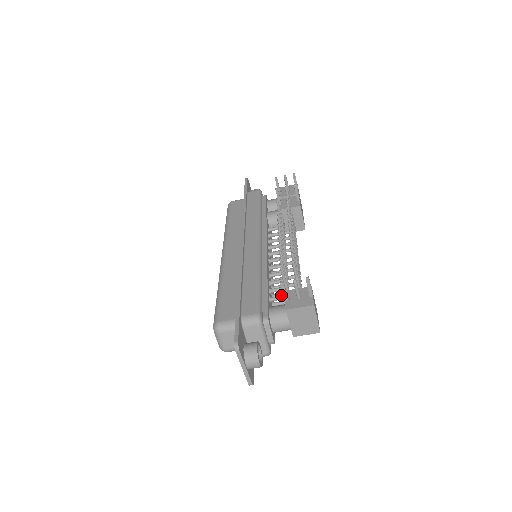
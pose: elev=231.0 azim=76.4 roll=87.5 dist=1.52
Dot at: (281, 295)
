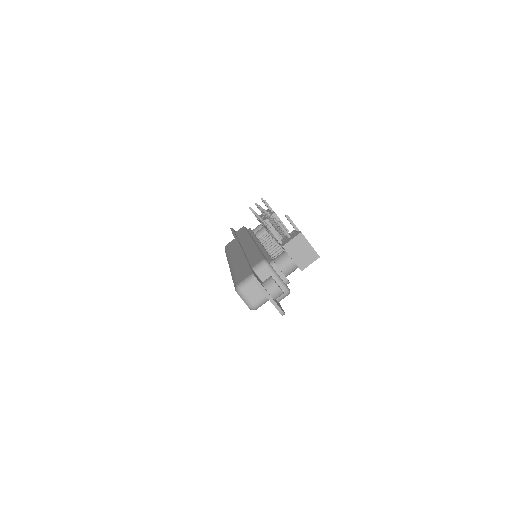
Dot at: (280, 252)
